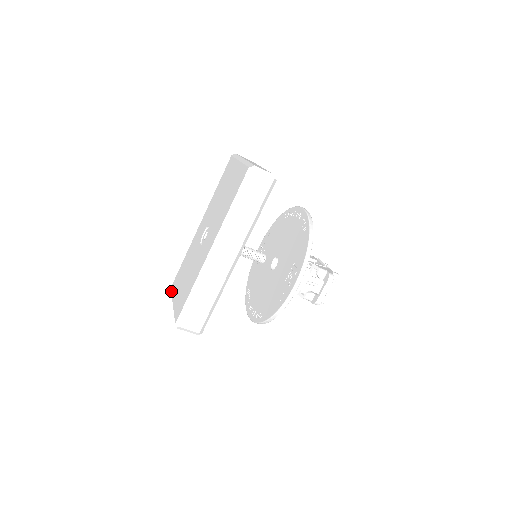
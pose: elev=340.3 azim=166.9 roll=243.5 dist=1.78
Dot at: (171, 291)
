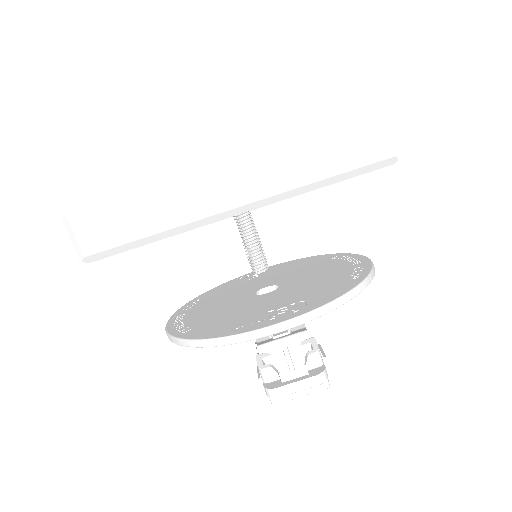
Dot at: occluded
